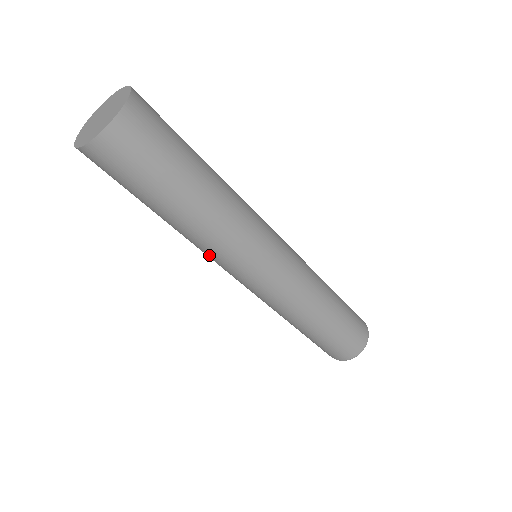
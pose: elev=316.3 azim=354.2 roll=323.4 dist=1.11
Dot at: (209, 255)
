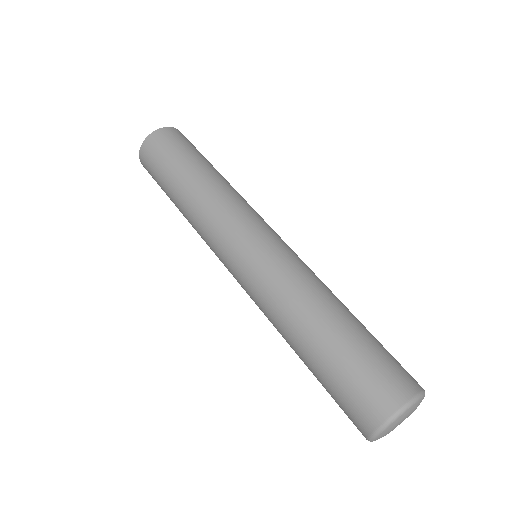
Dot at: (204, 234)
